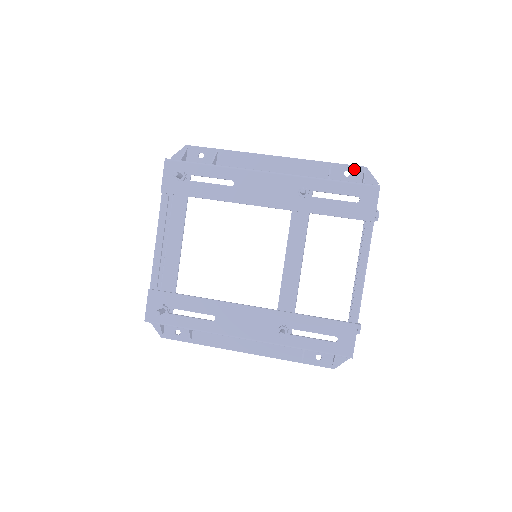
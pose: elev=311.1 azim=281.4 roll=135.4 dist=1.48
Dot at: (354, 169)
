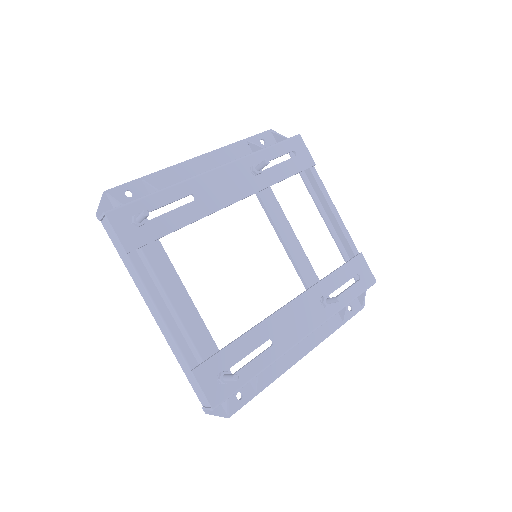
Dot at: (265, 135)
